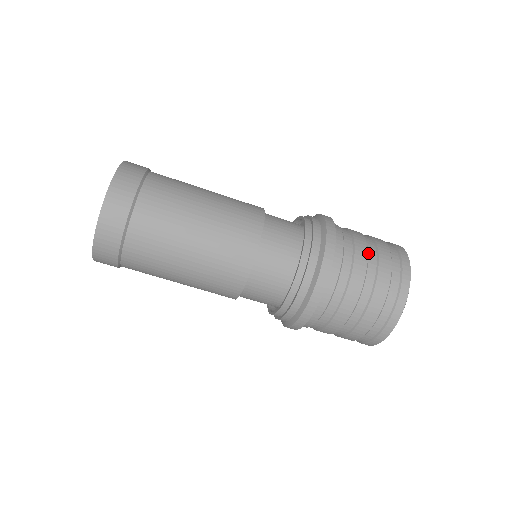
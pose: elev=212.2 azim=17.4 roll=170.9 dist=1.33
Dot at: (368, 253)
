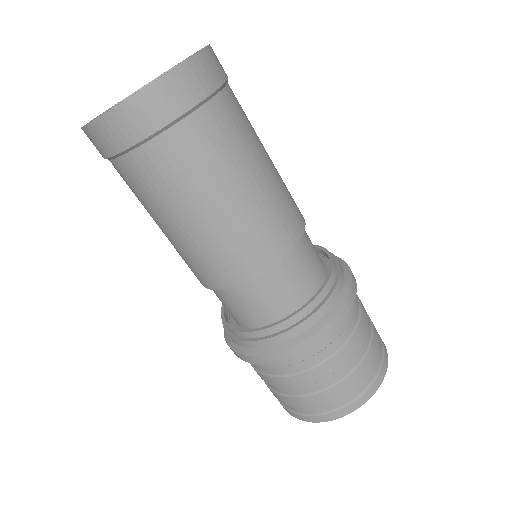
Dot at: (343, 366)
